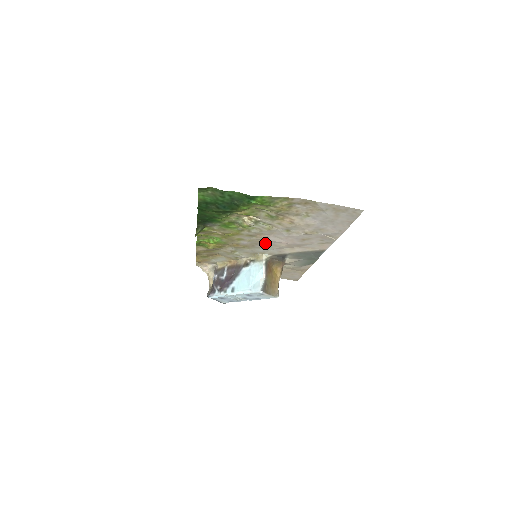
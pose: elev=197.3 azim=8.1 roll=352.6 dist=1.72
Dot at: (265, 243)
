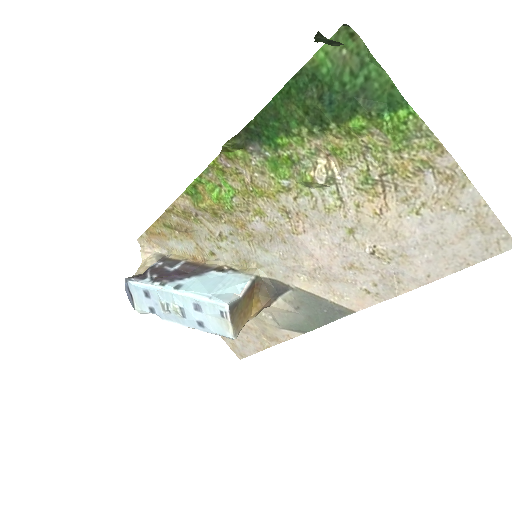
Dot at: (285, 244)
